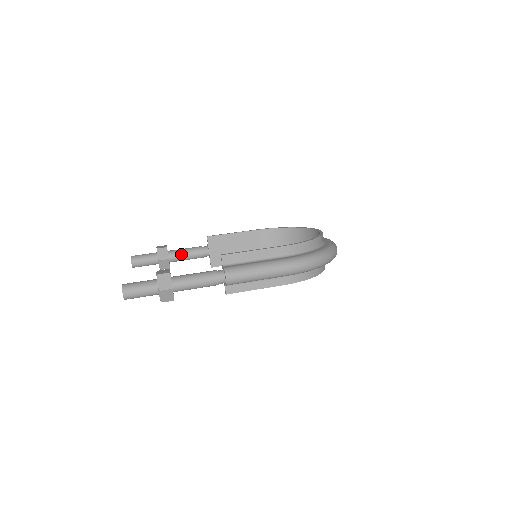
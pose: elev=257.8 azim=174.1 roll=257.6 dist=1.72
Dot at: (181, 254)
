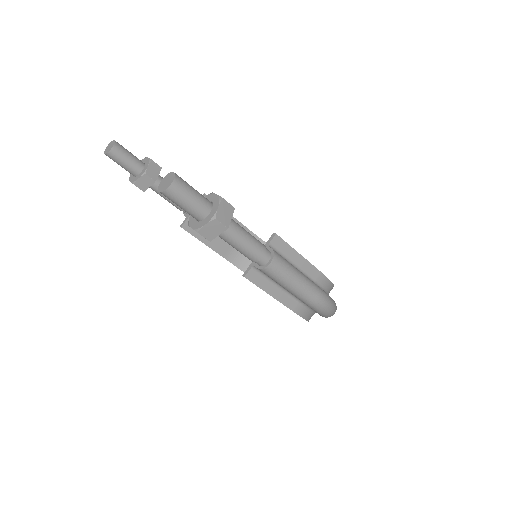
Dot at: occluded
